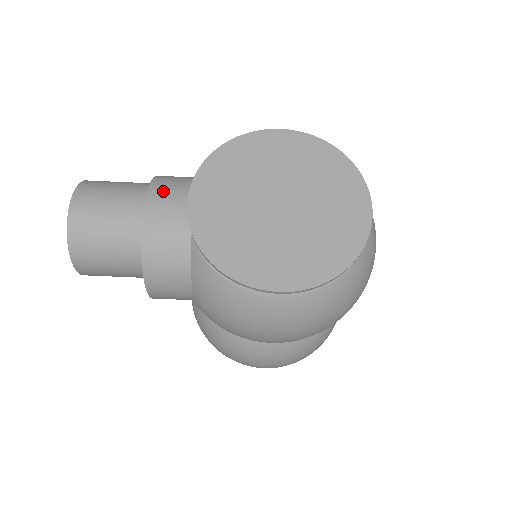
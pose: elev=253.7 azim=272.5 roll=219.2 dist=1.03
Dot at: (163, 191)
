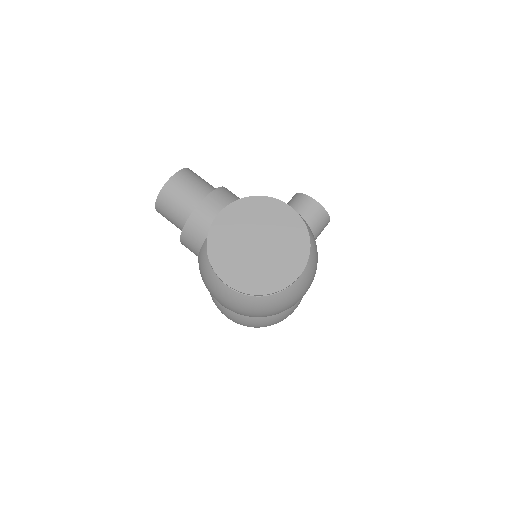
Dot at: (215, 199)
